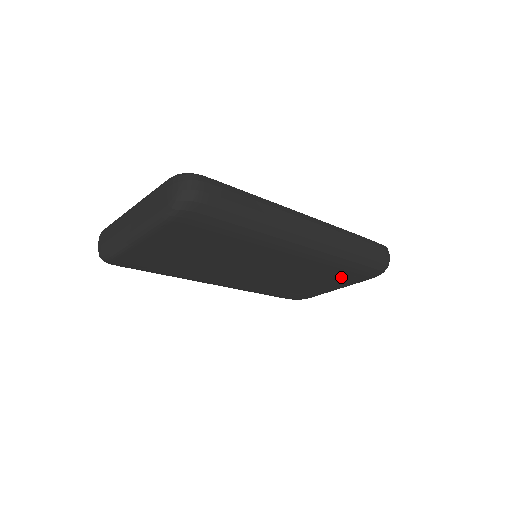
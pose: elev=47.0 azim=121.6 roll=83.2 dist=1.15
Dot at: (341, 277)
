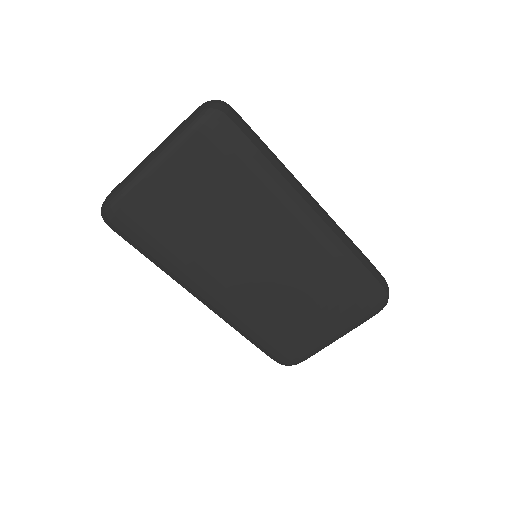
Dot at: (341, 302)
